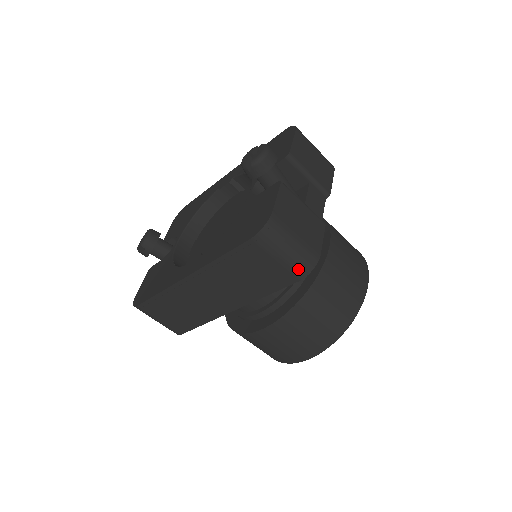
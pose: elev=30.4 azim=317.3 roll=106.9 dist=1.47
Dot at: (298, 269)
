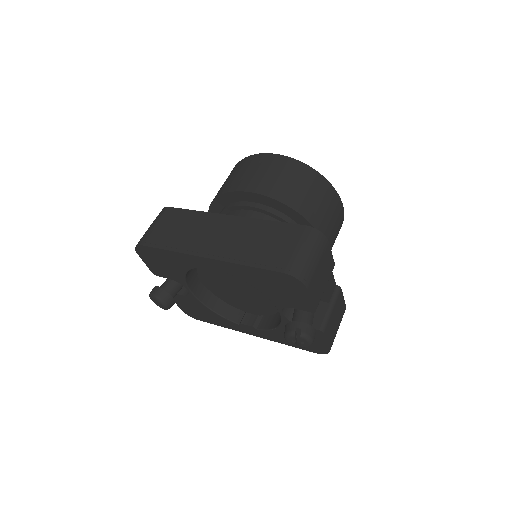
Dot at: occluded
